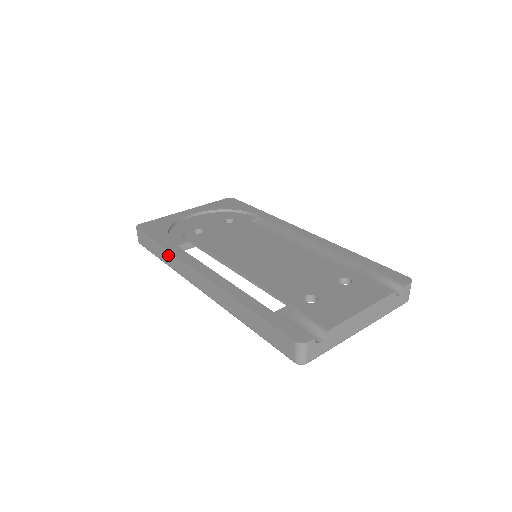
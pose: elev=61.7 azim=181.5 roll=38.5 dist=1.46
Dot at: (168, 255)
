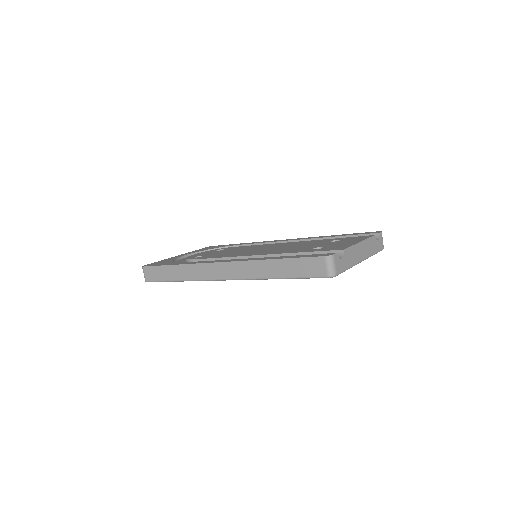
Dot at: (183, 269)
